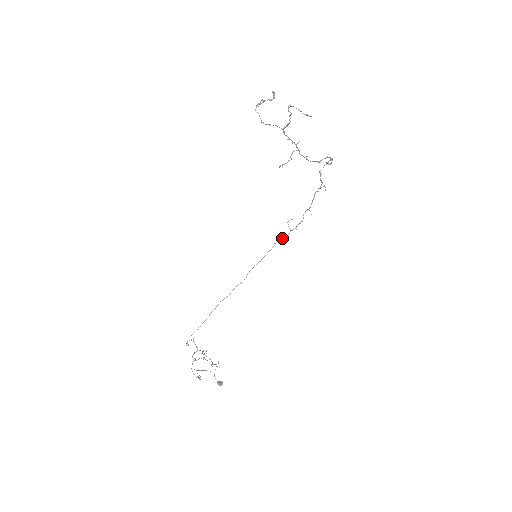
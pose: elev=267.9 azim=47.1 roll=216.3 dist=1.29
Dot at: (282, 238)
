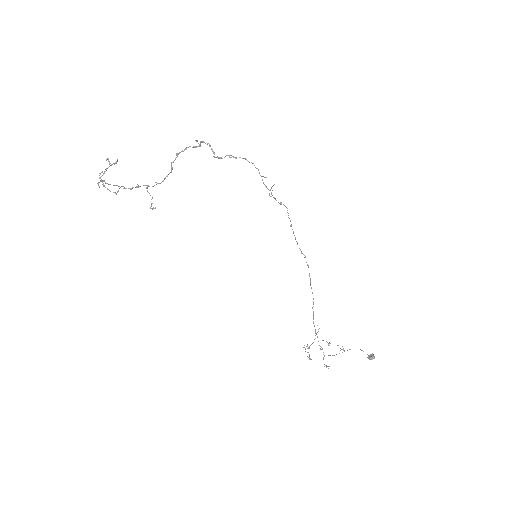
Dot at: occluded
